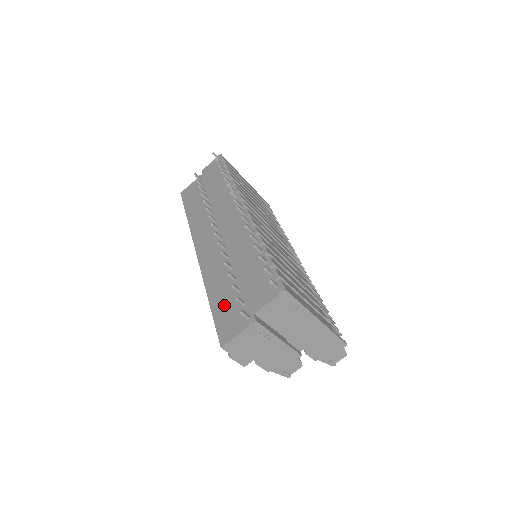
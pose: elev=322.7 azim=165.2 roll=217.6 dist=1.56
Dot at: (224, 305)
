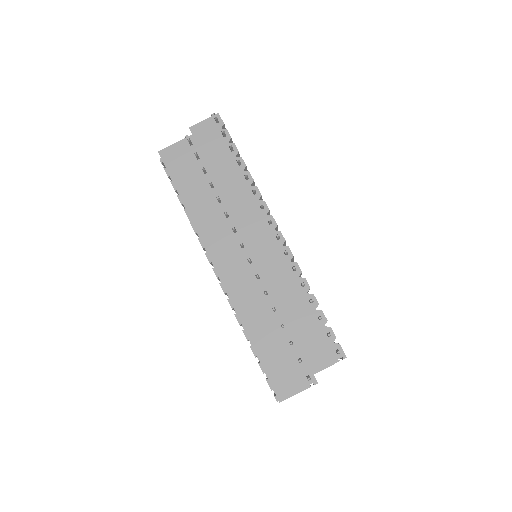
Dot at: (274, 354)
